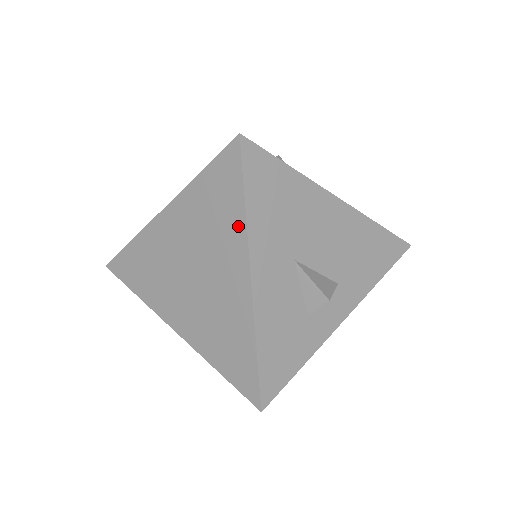
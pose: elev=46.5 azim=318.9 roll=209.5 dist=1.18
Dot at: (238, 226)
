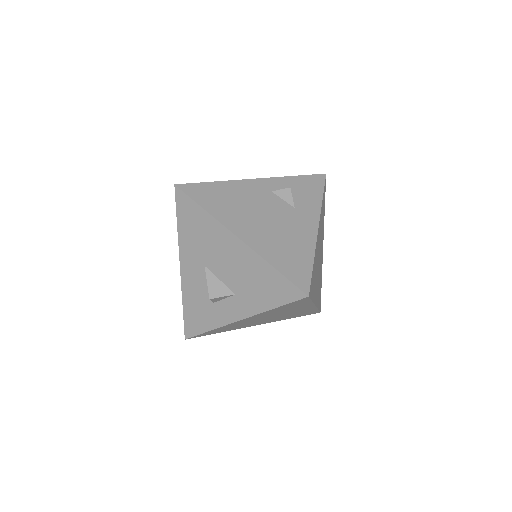
Dot at: occluded
